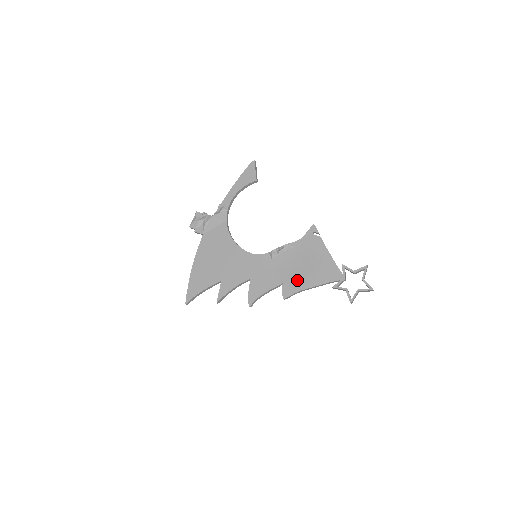
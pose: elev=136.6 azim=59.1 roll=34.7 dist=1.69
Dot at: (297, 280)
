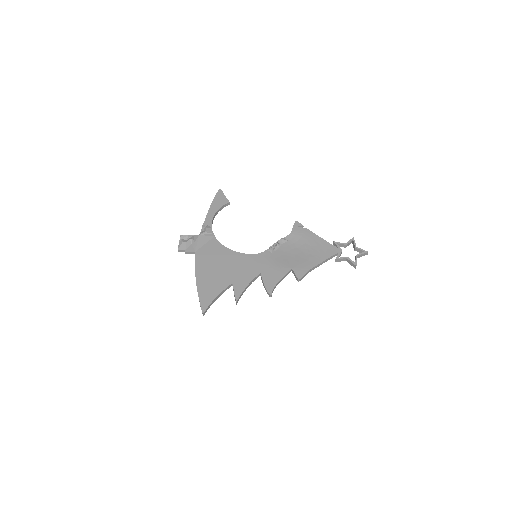
Dot at: (303, 262)
